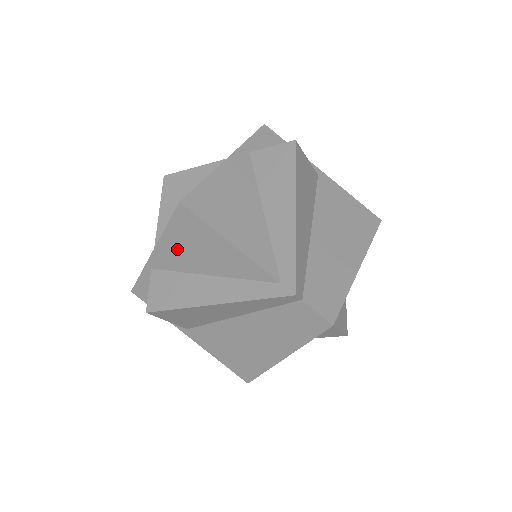
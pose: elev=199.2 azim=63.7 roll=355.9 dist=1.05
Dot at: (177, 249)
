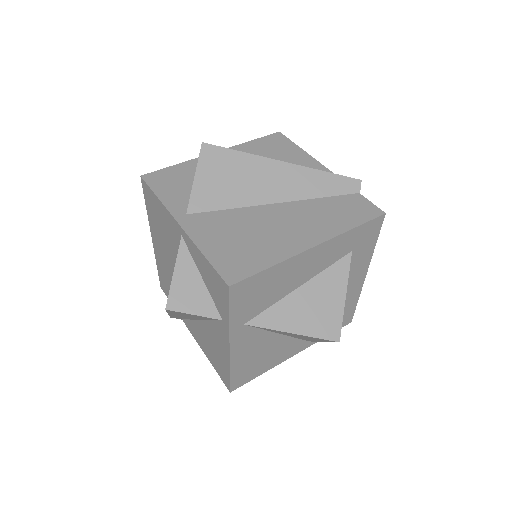
Dot at: occluded
